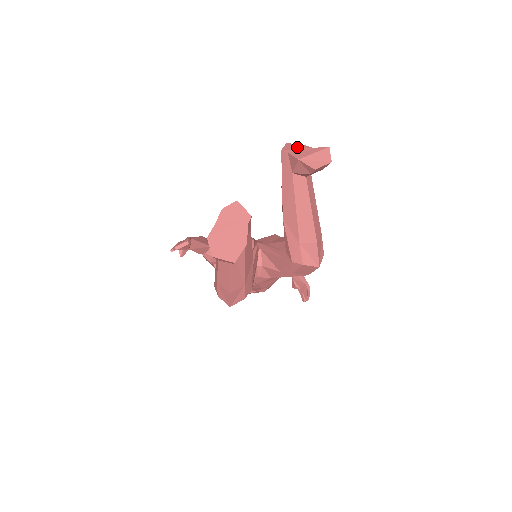
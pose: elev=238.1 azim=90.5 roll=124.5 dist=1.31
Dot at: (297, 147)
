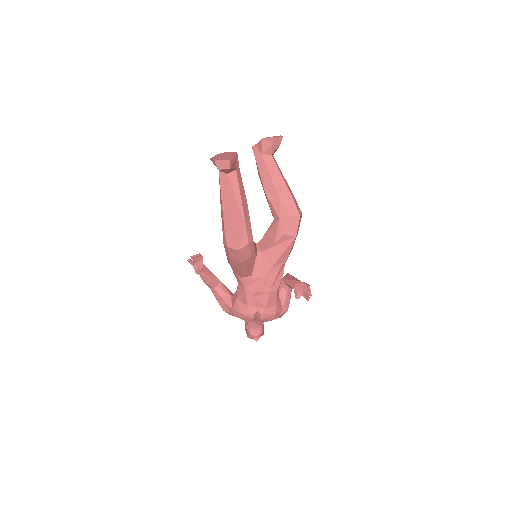
Dot at: occluded
